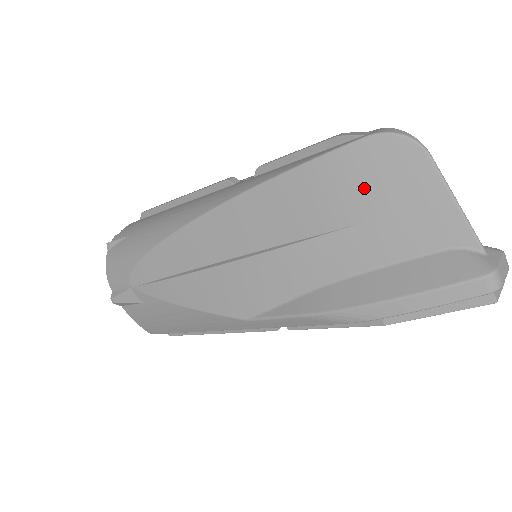
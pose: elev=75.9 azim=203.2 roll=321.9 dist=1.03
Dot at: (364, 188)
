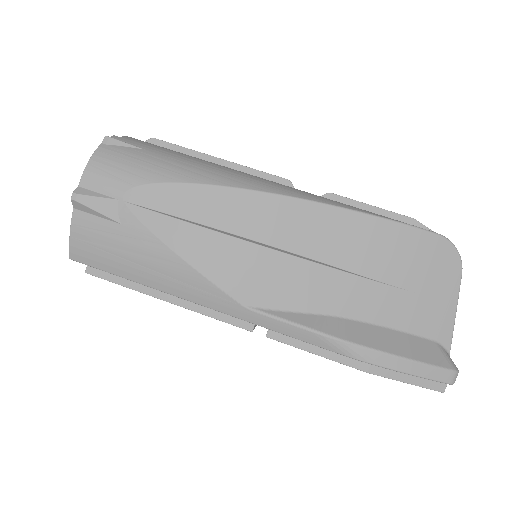
Dot at: (416, 266)
